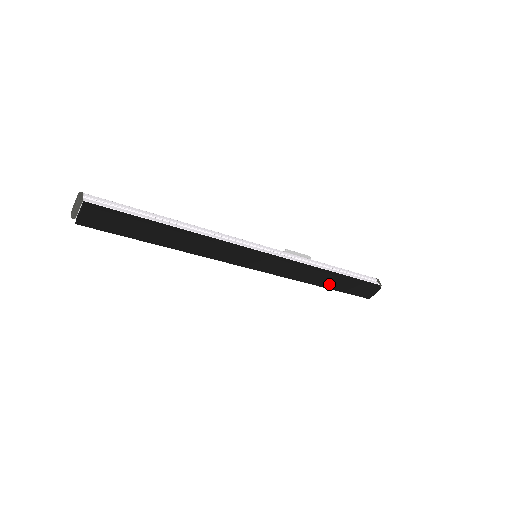
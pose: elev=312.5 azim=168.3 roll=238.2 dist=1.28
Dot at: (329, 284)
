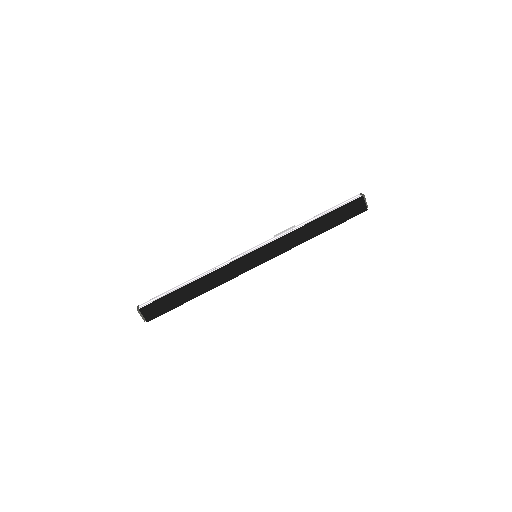
Dot at: (322, 229)
